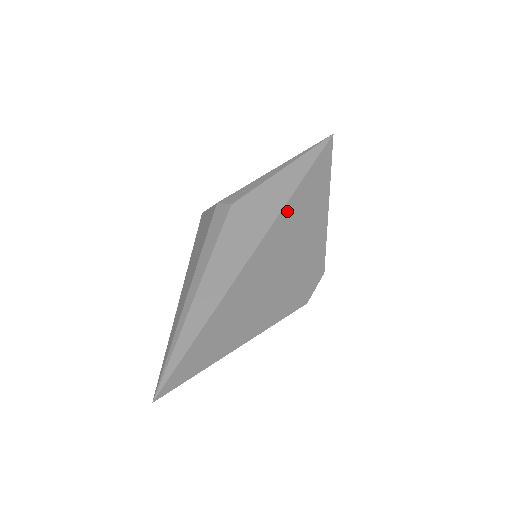
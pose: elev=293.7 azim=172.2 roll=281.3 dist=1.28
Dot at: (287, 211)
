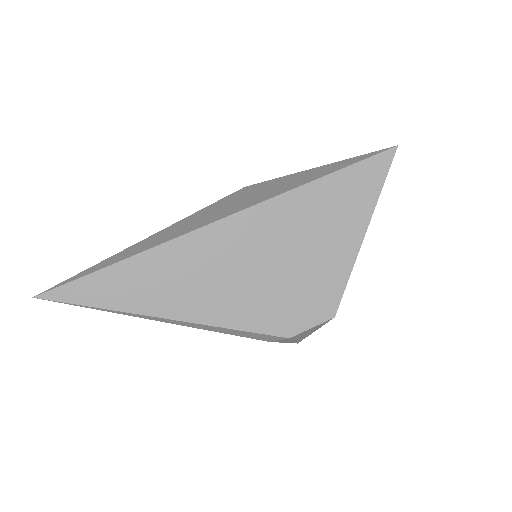
Dot at: (284, 202)
